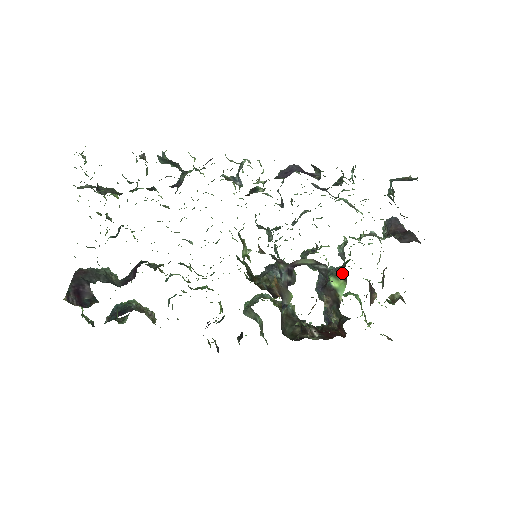
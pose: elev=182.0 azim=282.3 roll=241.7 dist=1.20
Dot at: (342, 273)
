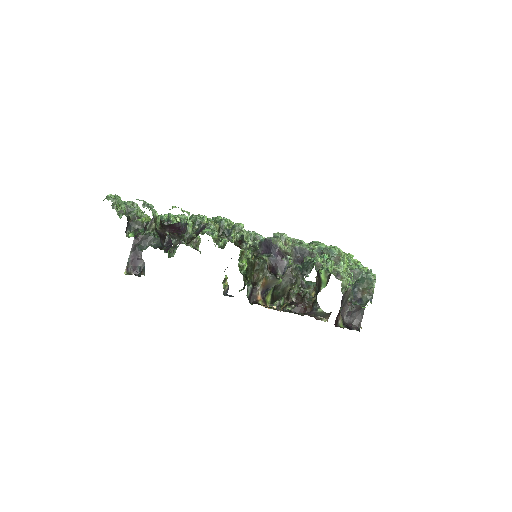
Dot at: occluded
